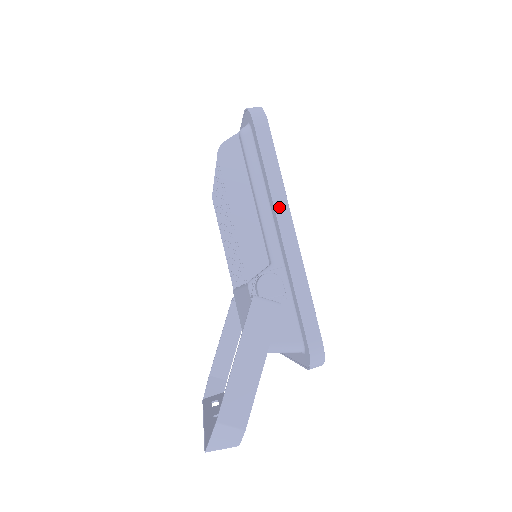
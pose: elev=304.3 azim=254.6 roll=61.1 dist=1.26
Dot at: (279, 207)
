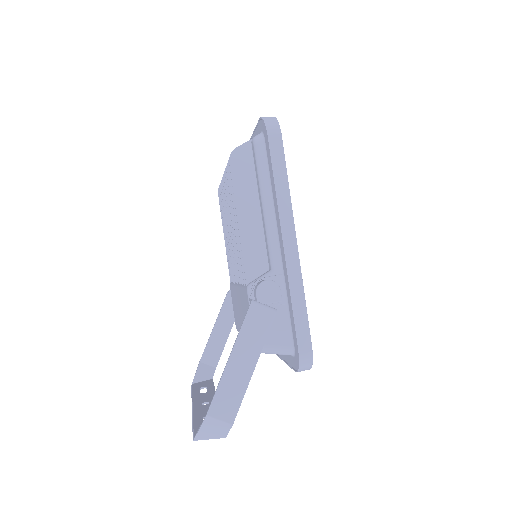
Dot at: (284, 218)
